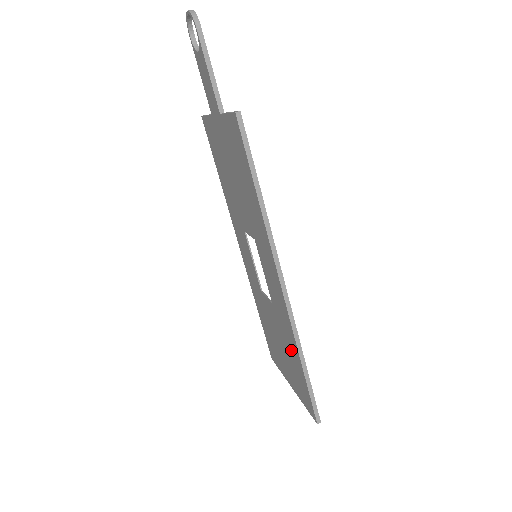
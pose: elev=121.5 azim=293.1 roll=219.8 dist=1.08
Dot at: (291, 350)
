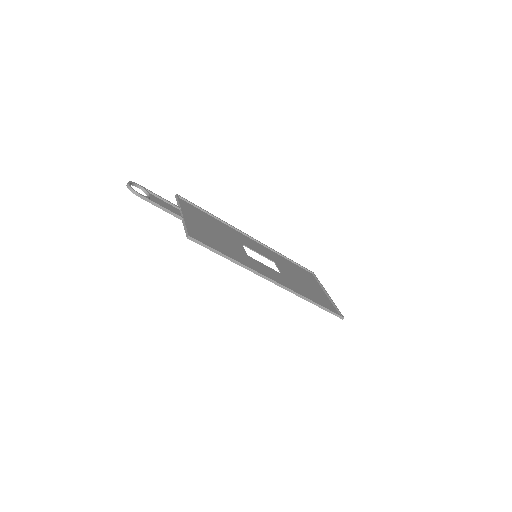
Dot at: (305, 294)
